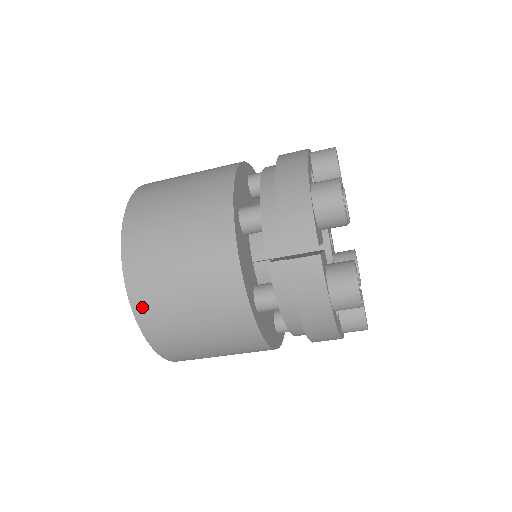
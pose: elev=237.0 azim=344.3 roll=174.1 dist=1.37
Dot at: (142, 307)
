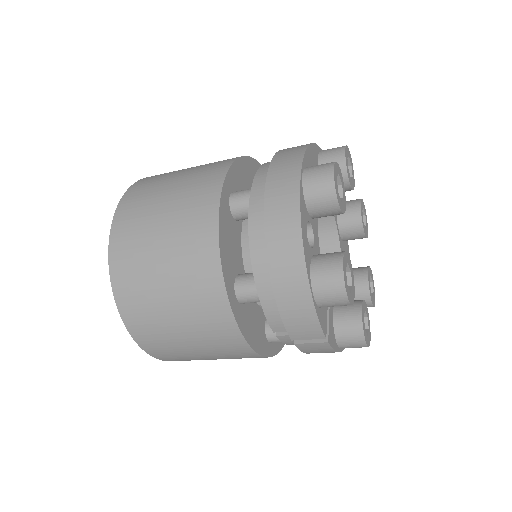
Dot at: (168, 359)
